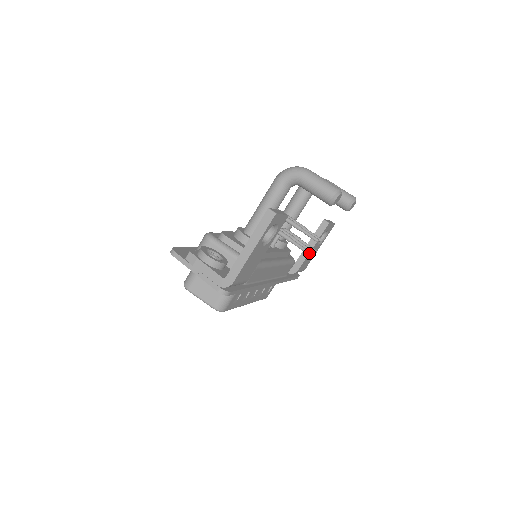
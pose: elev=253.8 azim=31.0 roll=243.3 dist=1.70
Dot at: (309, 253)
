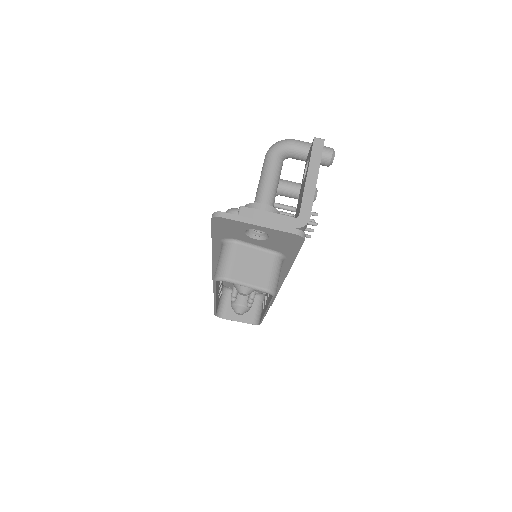
Dot at: occluded
